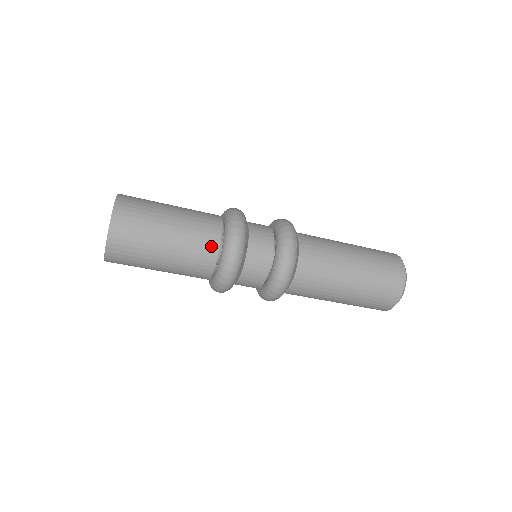
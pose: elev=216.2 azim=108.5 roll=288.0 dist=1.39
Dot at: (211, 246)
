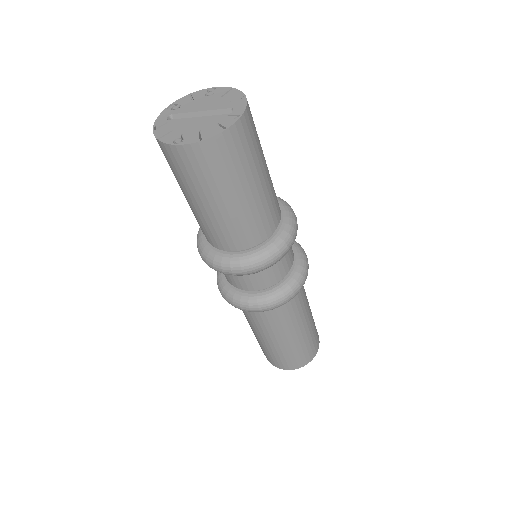
Dot at: (273, 223)
